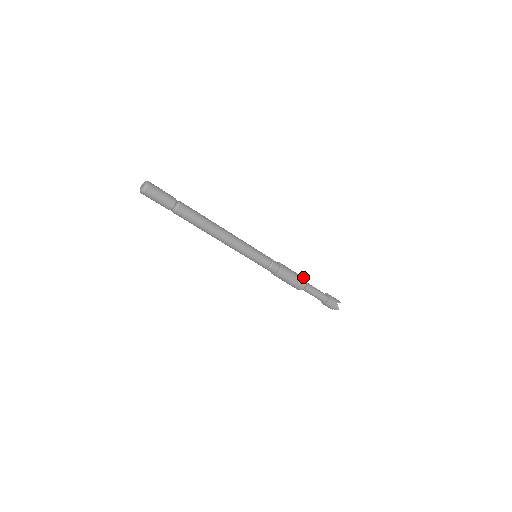
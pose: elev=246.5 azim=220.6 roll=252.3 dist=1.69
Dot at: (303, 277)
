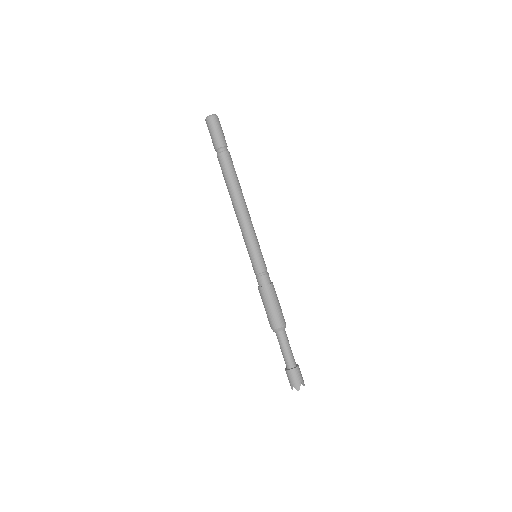
Dot at: occluded
